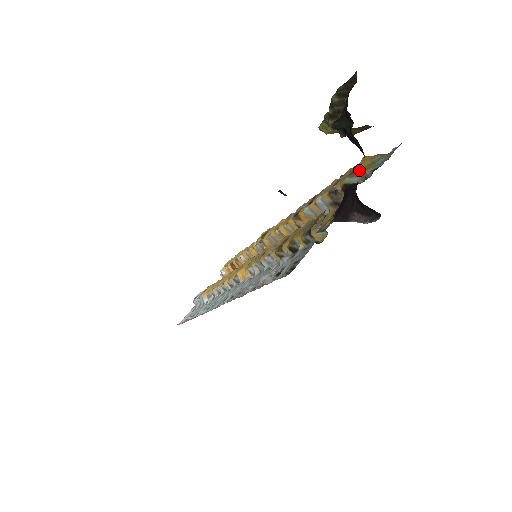
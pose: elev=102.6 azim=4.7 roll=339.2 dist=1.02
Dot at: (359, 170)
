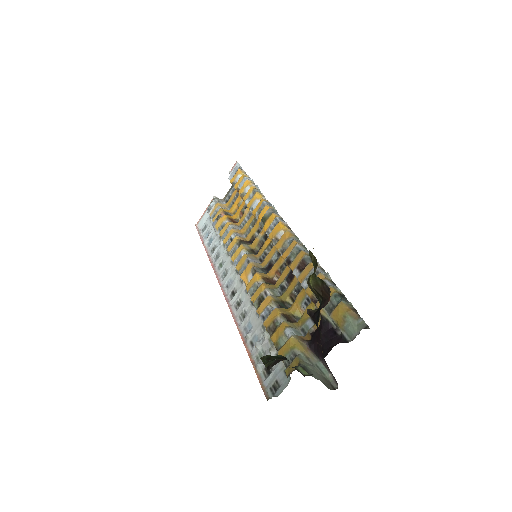
Dot at: (333, 319)
